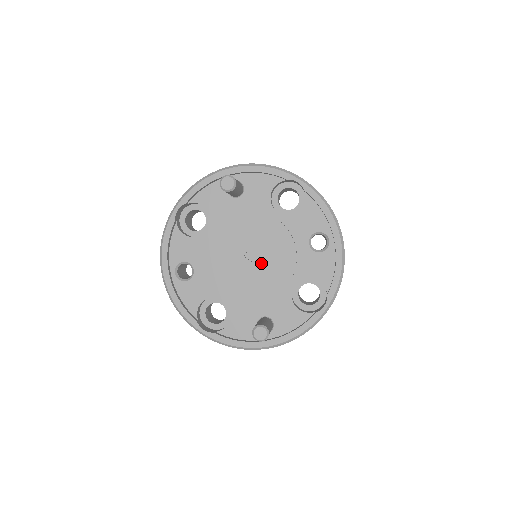
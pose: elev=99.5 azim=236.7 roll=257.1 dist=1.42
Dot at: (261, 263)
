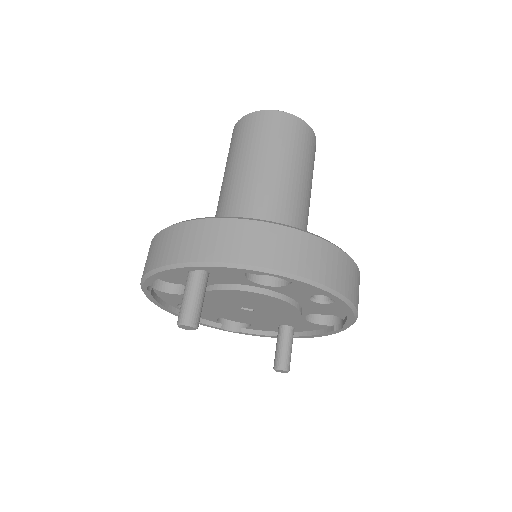
Dot at: (262, 312)
